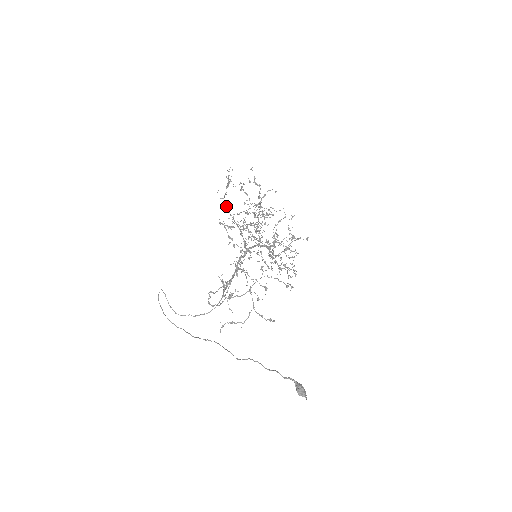
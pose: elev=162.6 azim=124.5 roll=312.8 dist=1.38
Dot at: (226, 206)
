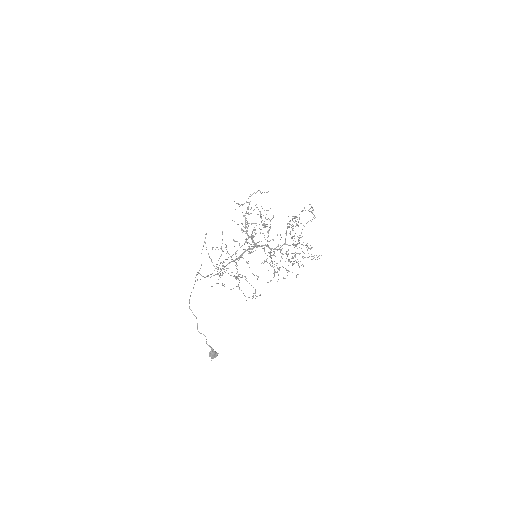
Dot at: (245, 213)
